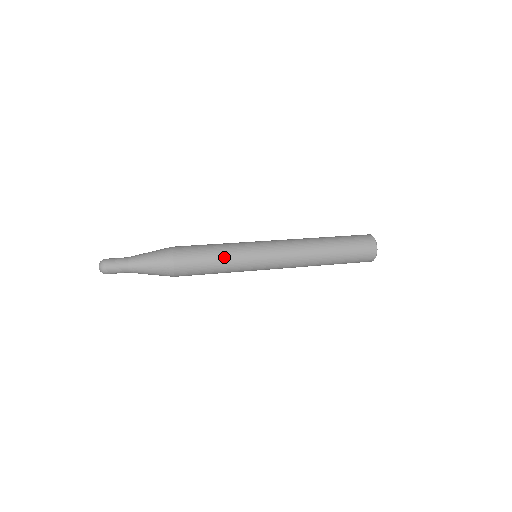
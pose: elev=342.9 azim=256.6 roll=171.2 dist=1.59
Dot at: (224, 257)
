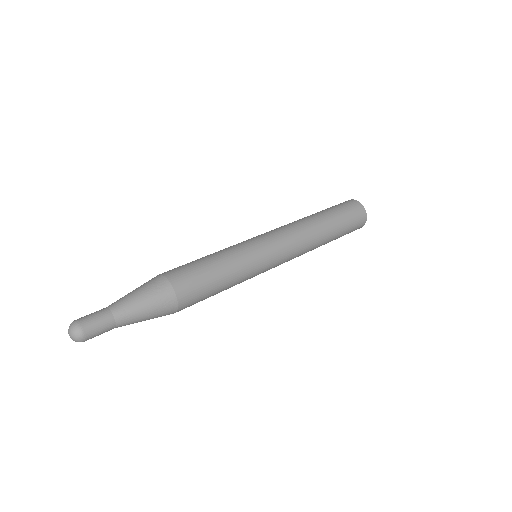
Dot at: (225, 257)
